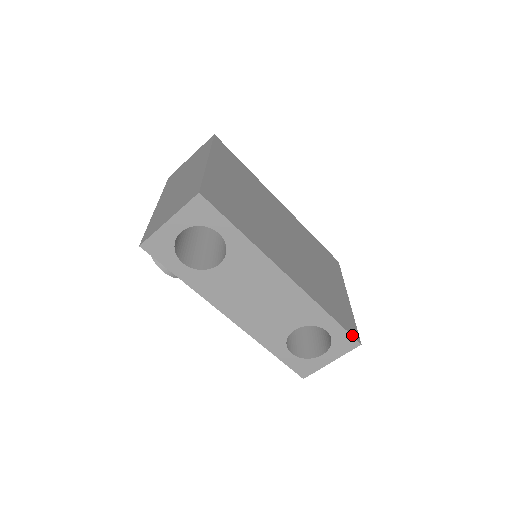
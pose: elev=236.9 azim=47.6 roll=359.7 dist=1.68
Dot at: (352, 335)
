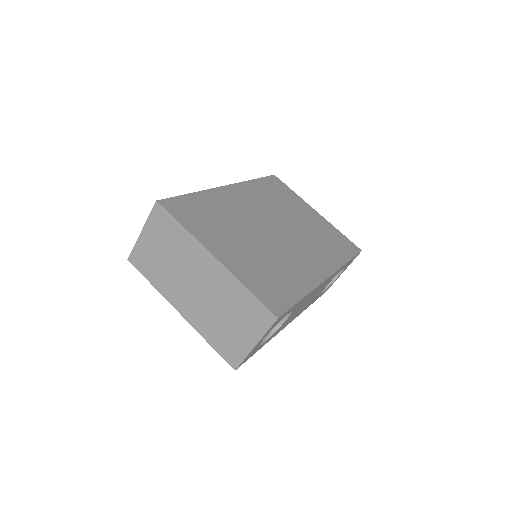
Dot at: (357, 253)
